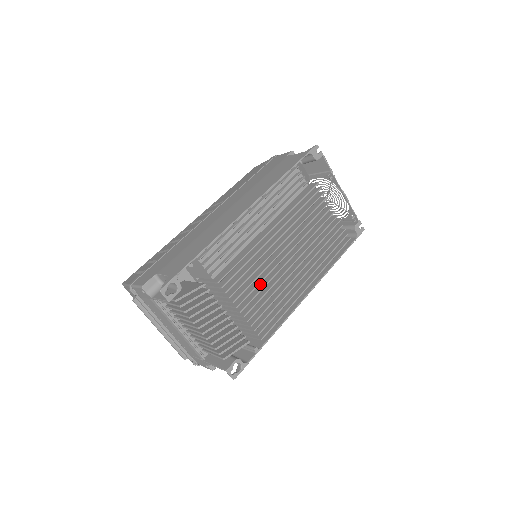
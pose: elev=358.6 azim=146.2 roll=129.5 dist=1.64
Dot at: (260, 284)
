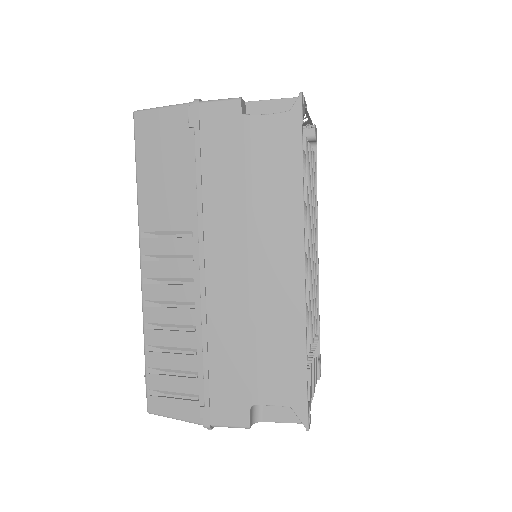
Dot at: occluded
